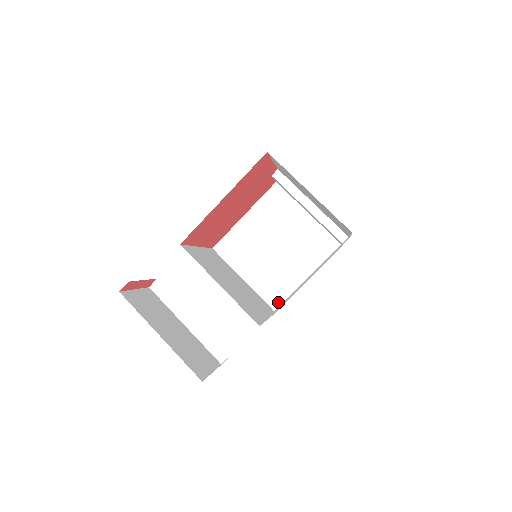
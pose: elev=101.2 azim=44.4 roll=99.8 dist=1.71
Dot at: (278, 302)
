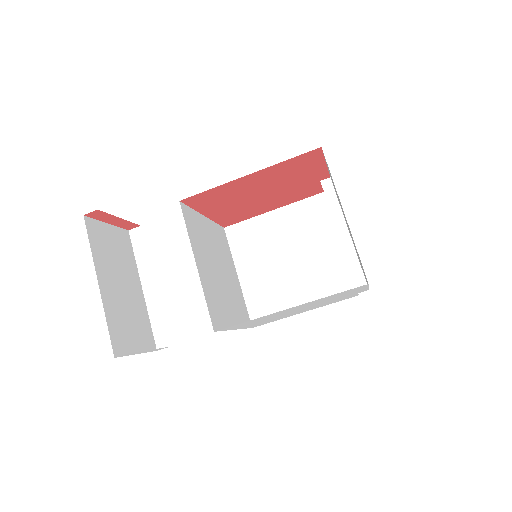
Dot at: occluded
